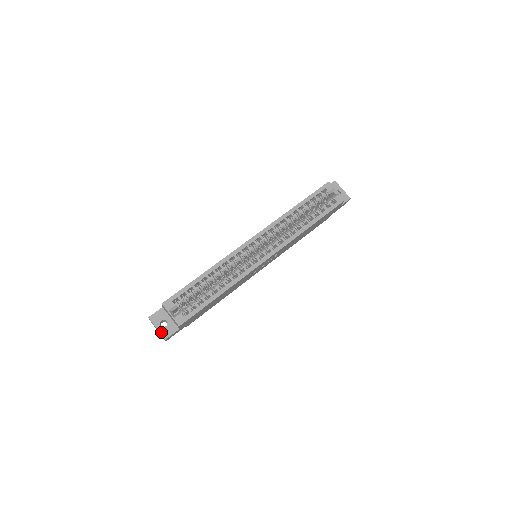
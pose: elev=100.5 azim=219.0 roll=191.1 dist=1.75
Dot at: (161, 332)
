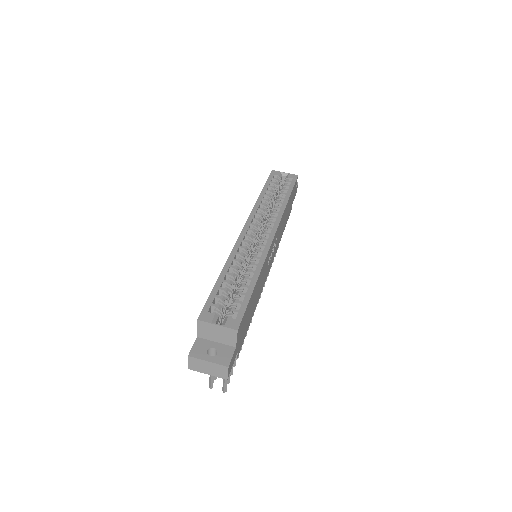
Dot at: (216, 362)
